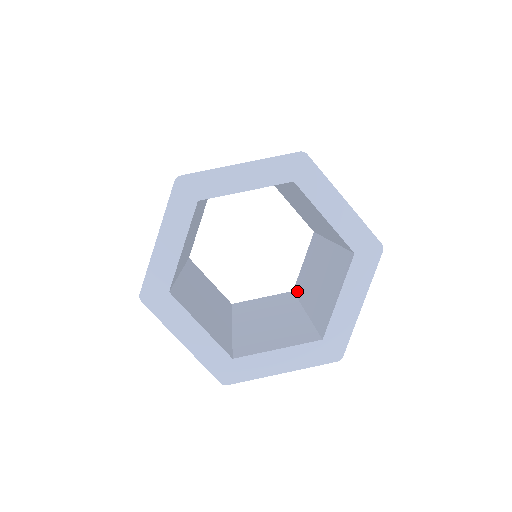
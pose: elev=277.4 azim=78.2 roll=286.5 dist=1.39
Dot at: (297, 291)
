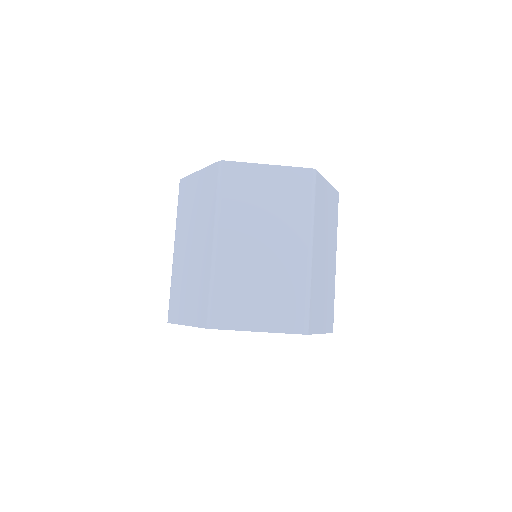
Dot at: occluded
